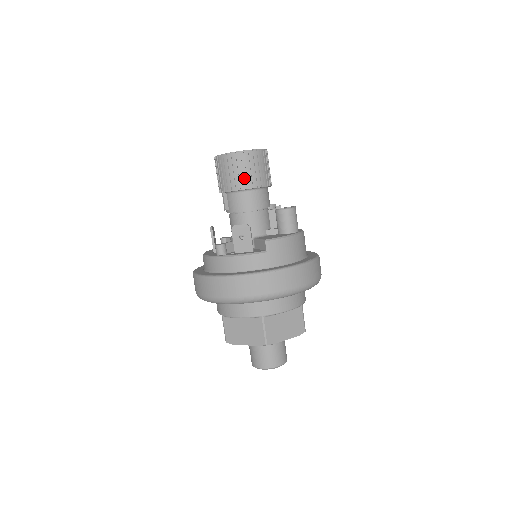
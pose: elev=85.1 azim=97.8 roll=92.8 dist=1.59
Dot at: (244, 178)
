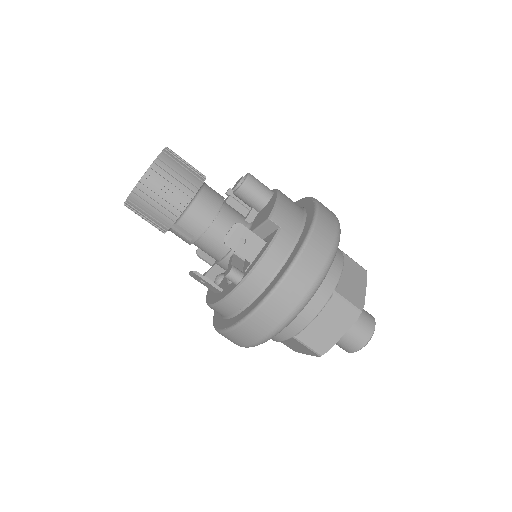
Dot at: (181, 188)
